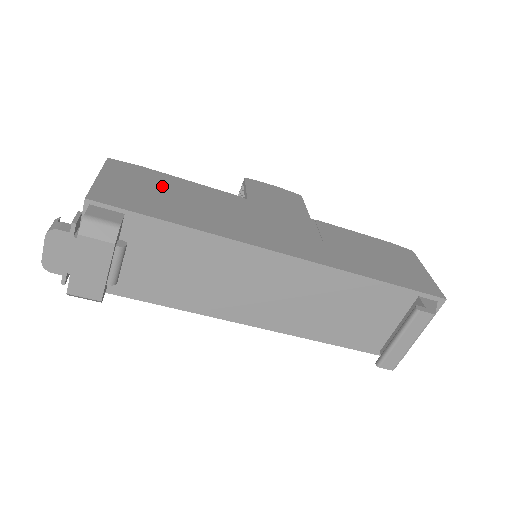
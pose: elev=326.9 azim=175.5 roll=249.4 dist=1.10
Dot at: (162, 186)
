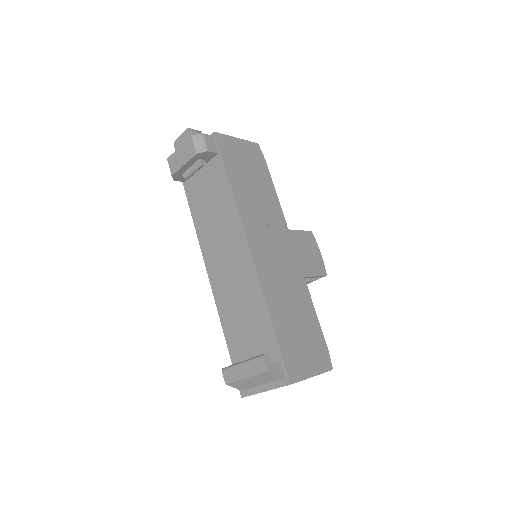
Dot at: (257, 173)
